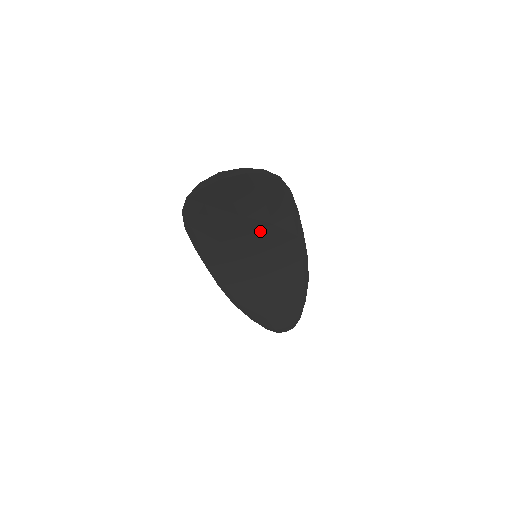
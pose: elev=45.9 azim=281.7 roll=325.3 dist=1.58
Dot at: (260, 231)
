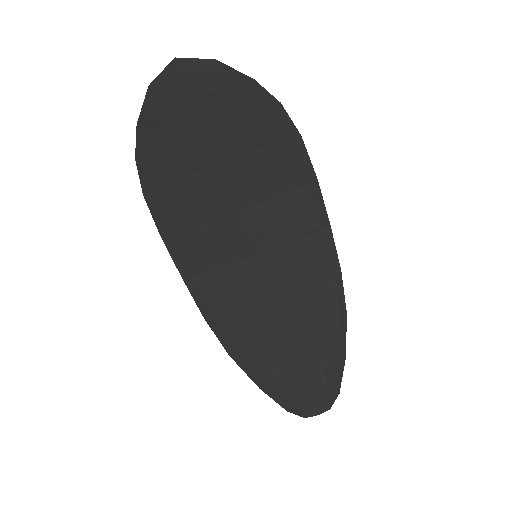
Dot at: (258, 207)
